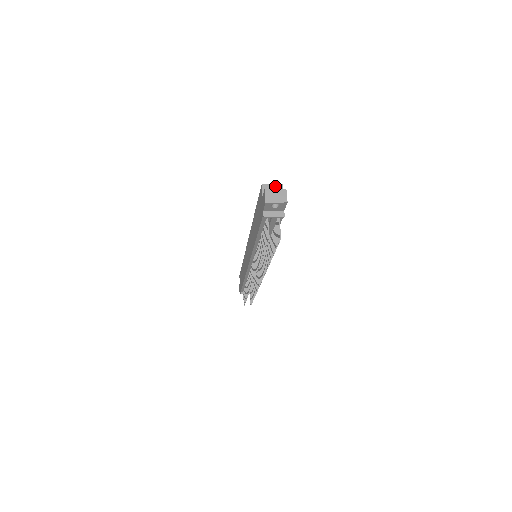
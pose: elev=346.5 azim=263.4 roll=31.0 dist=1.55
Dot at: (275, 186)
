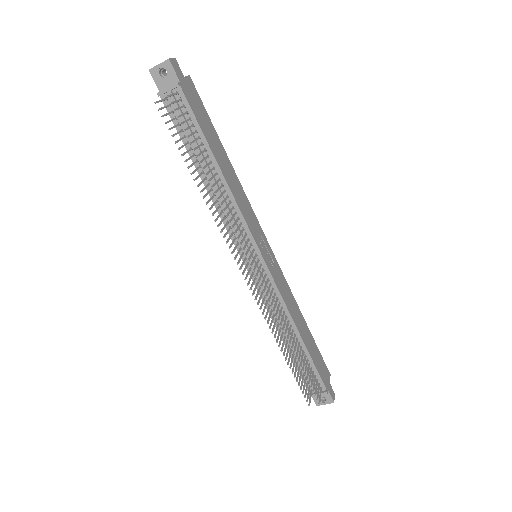
Dot at: occluded
